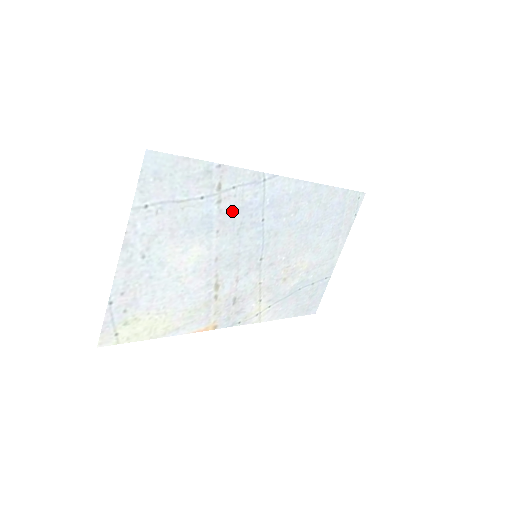
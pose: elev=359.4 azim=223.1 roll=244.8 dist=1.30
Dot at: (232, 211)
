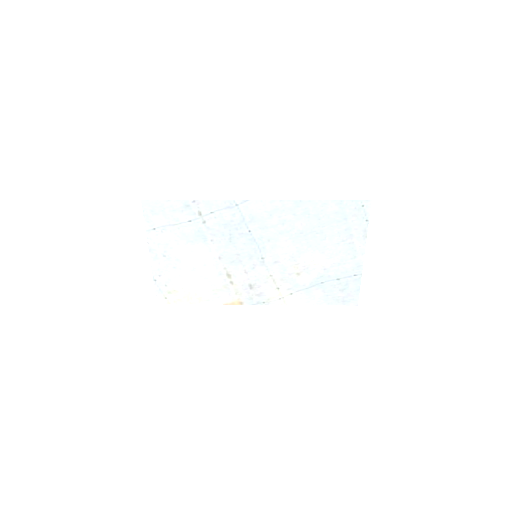
Dot at: (218, 227)
